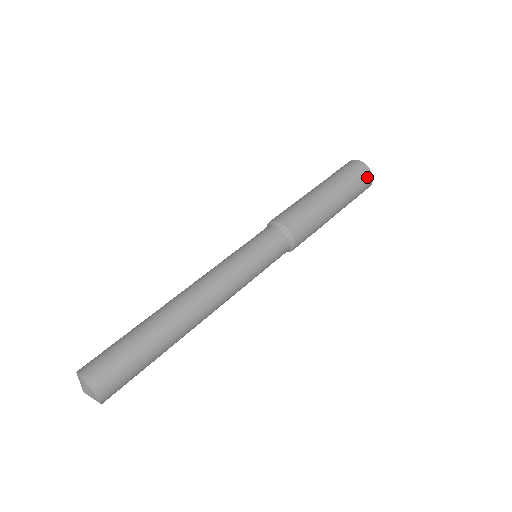
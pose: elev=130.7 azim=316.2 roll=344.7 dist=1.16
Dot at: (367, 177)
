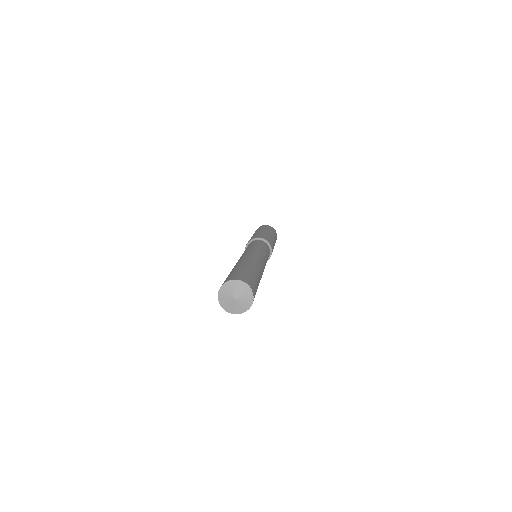
Dot at: occluded
